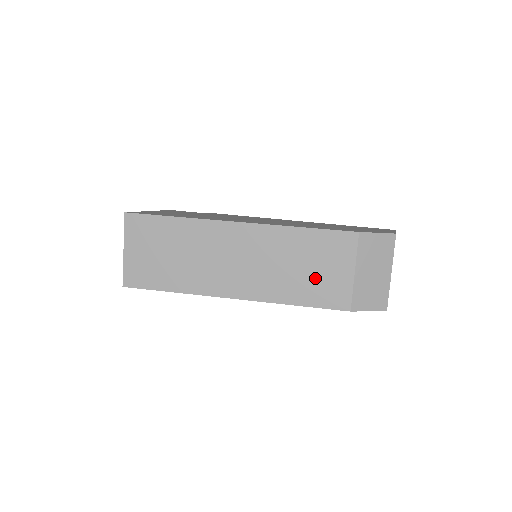
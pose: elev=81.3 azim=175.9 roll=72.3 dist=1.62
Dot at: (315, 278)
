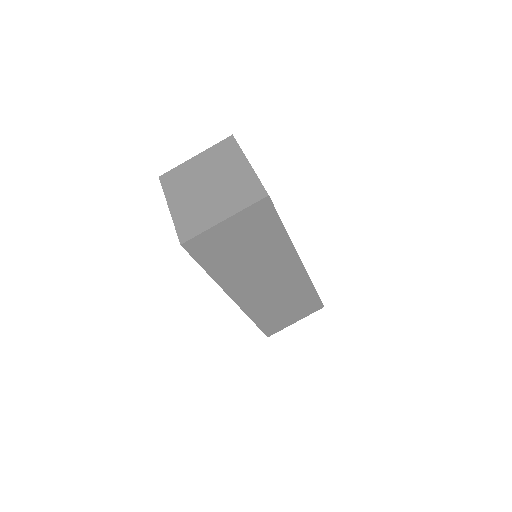
Dot at: (281, 315)
